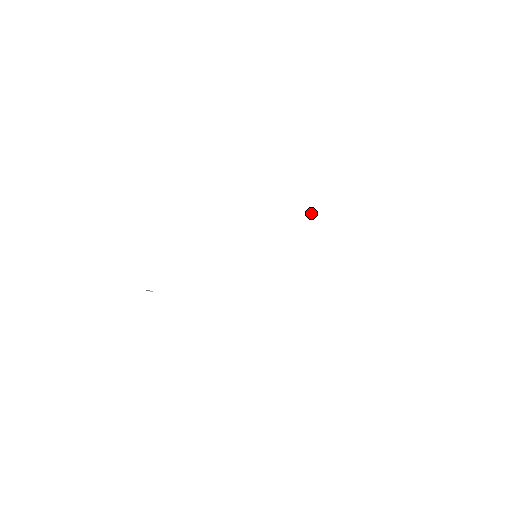
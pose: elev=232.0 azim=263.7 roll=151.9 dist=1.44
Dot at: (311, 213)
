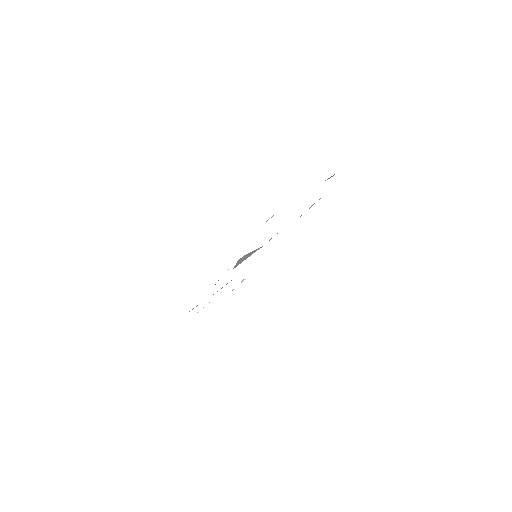
Dot at: occluded
